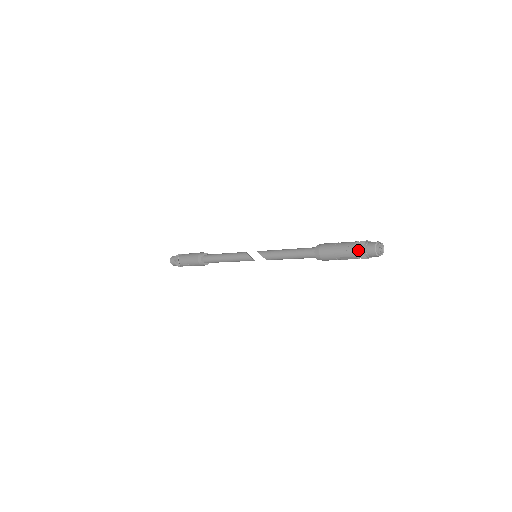
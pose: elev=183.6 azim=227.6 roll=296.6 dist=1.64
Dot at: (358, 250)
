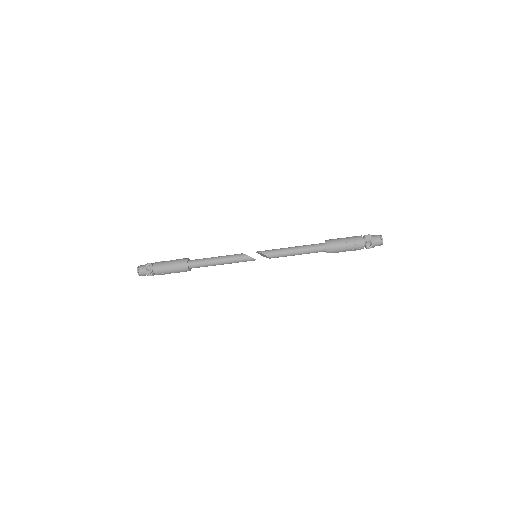
Dot at: (367, 243)
